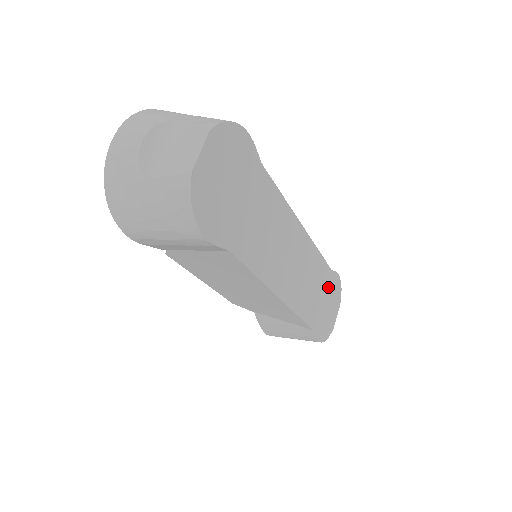
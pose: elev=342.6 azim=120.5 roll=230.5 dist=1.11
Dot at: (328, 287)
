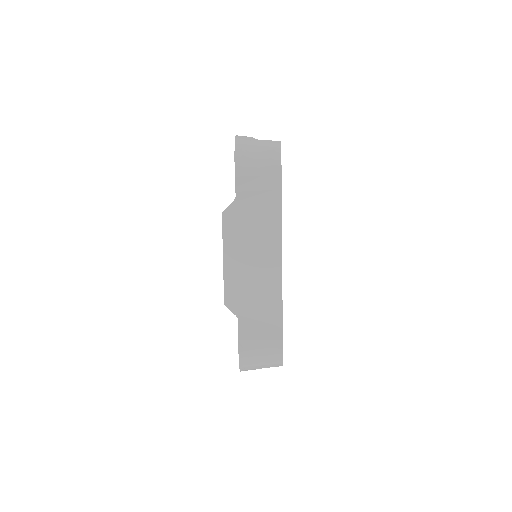
Dot at: occluded
